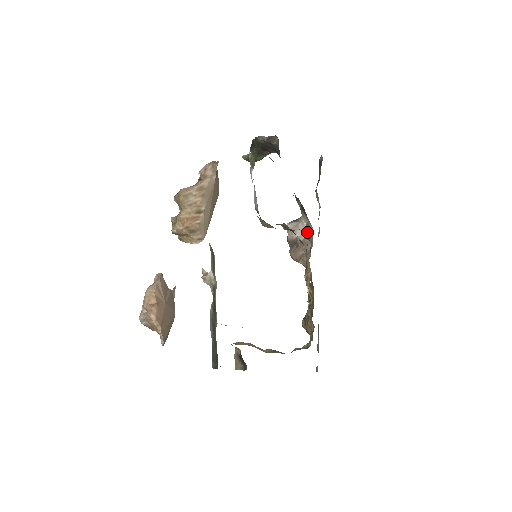
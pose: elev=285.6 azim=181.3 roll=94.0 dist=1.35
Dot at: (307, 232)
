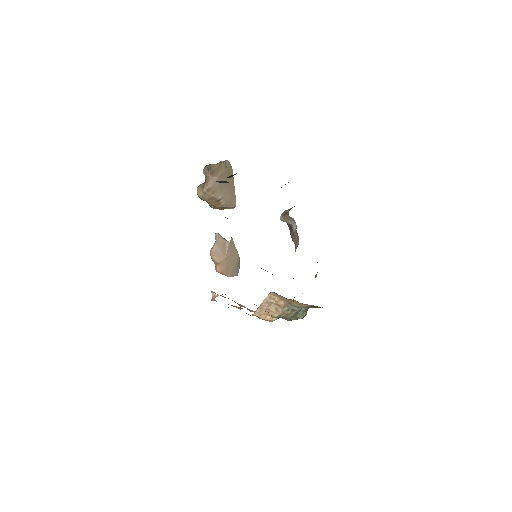
Dot at: occluded
